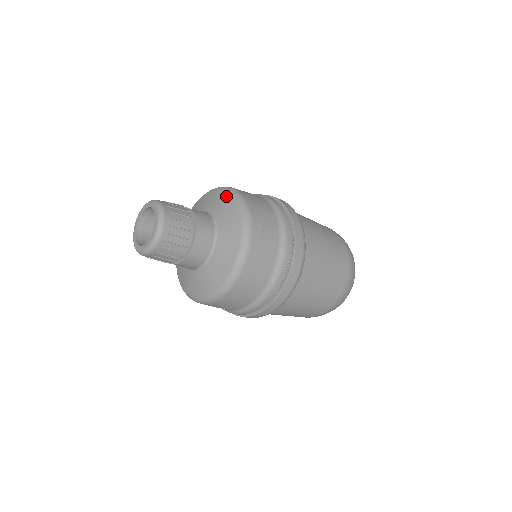
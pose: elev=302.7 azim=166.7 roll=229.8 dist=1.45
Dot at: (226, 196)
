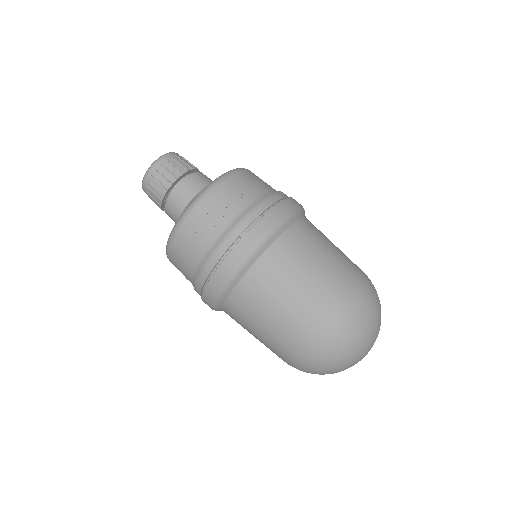
Dot at: occluded
